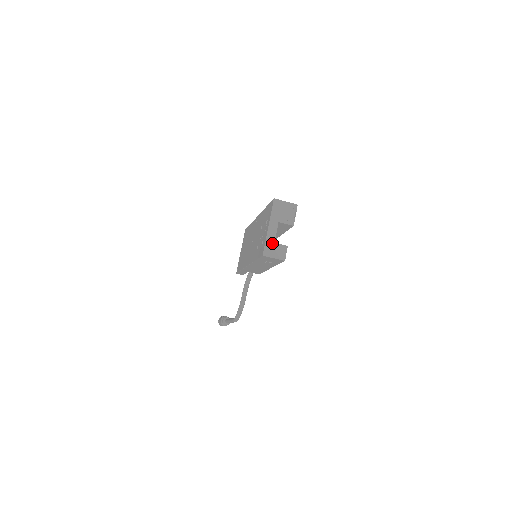
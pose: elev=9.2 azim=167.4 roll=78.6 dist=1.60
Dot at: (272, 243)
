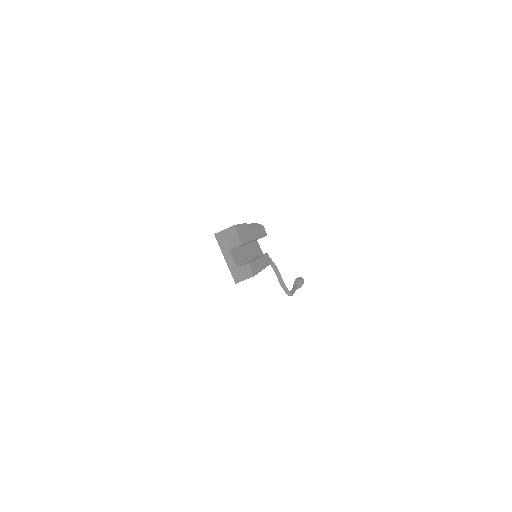
Dot at: (236, 270)
